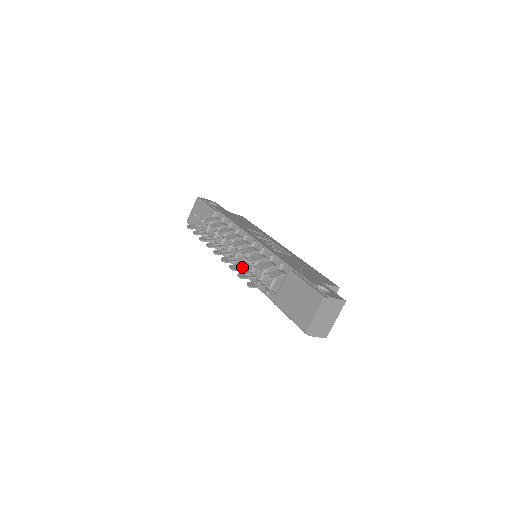
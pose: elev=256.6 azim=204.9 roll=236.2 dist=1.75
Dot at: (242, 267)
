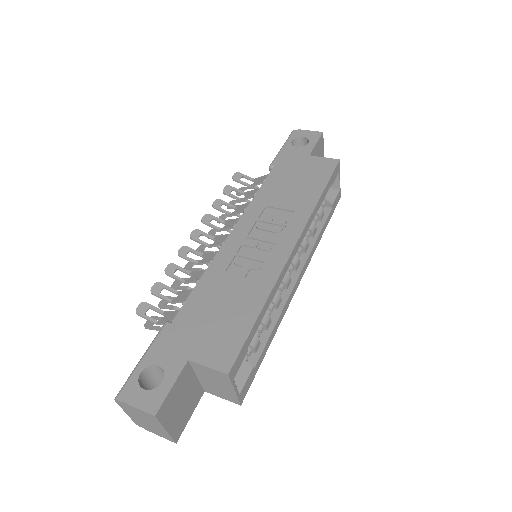
Dot at: occluded
